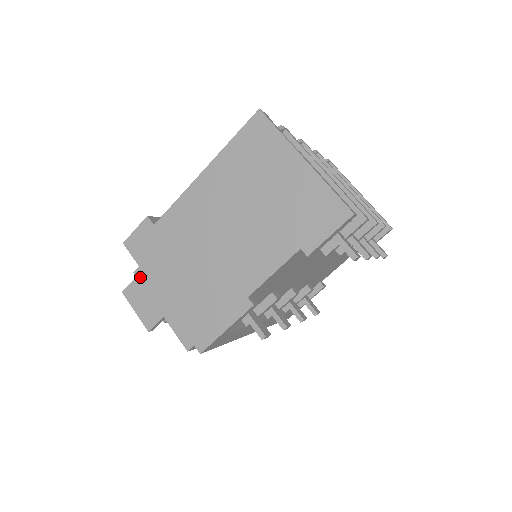
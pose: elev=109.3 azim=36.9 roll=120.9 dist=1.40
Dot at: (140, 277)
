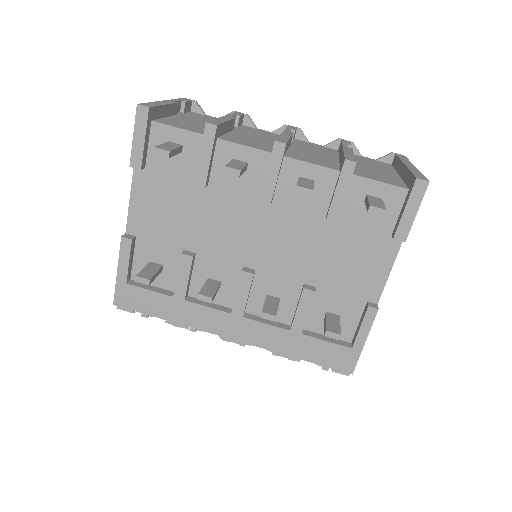
Dot at: occluded
